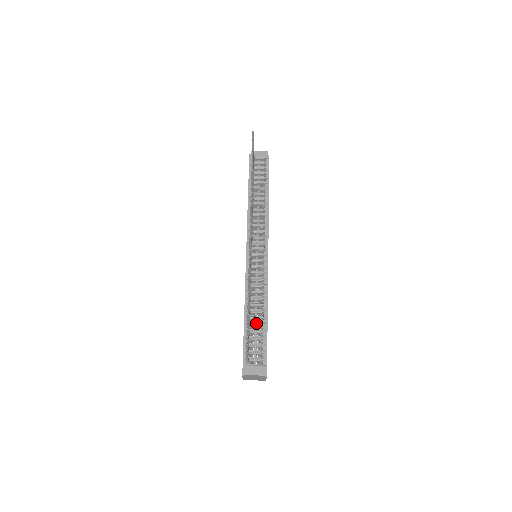
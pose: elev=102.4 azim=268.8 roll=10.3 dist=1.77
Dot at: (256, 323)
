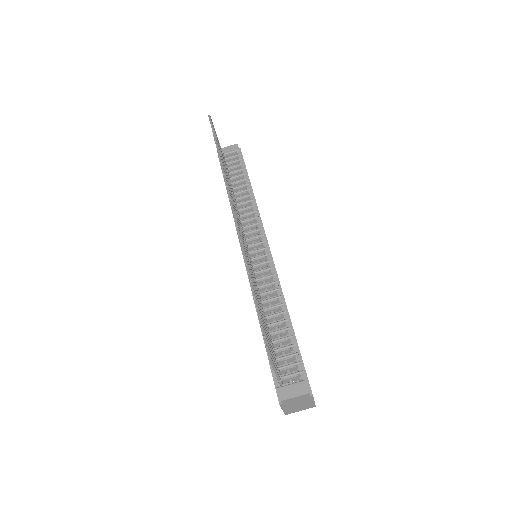
Dot at: (277, 330)
